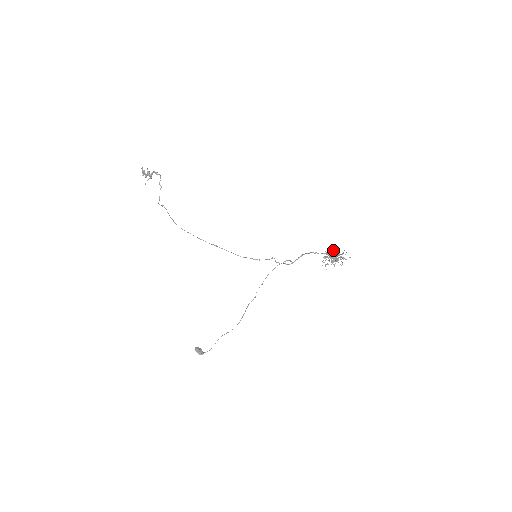
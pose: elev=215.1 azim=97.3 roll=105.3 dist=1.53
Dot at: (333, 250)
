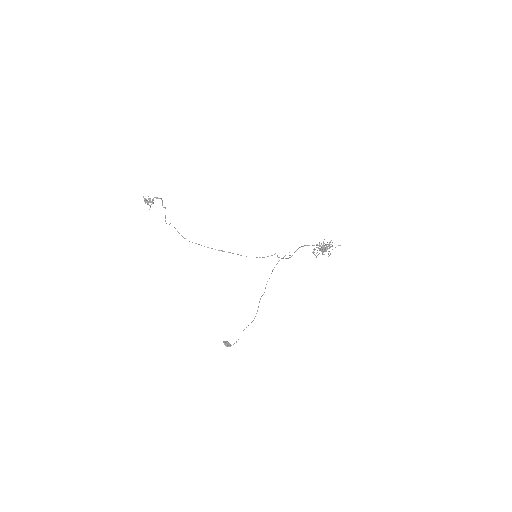
Dot at: occluded
